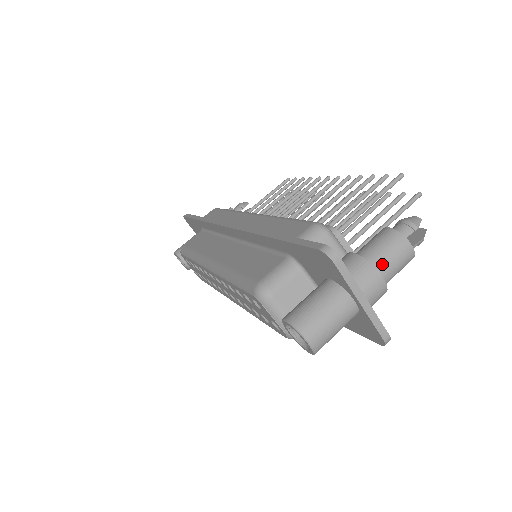
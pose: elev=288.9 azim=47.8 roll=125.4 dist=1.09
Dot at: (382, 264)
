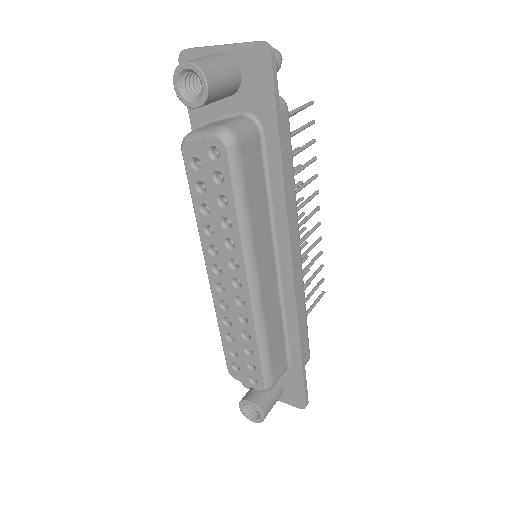
Dot at: occluded
